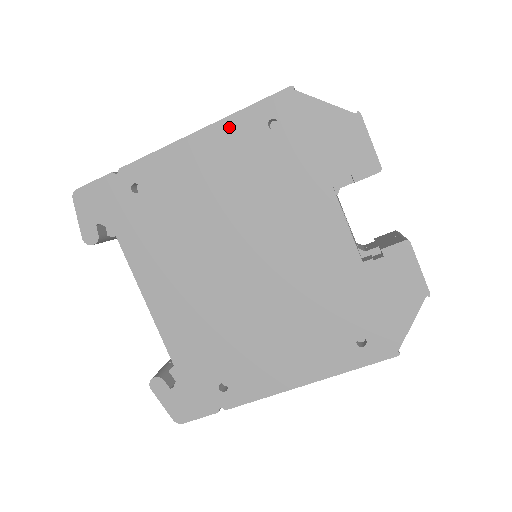
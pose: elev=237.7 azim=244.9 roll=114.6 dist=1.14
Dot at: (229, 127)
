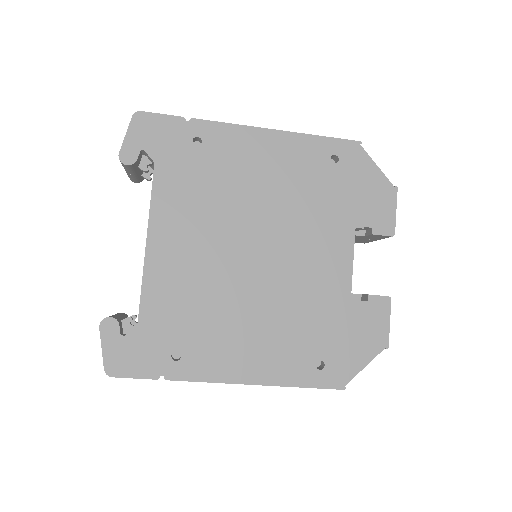
Dot at: (301, 141)
